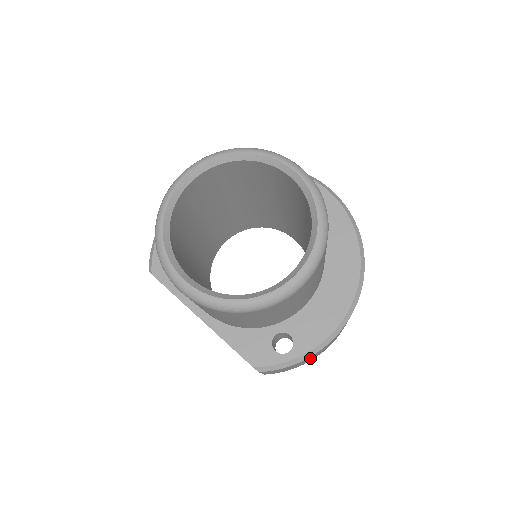
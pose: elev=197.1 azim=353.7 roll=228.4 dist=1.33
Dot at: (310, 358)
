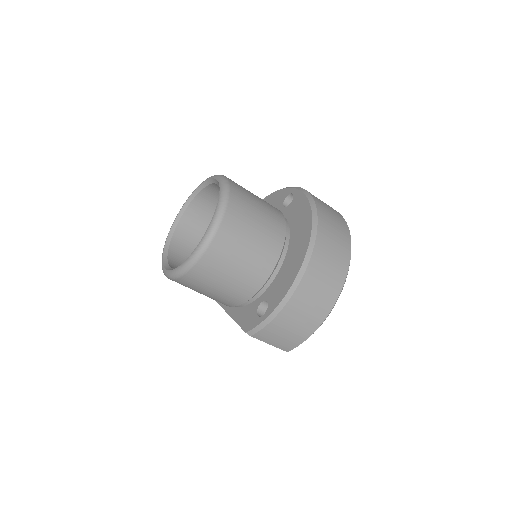
Dot at: (294, 320)
